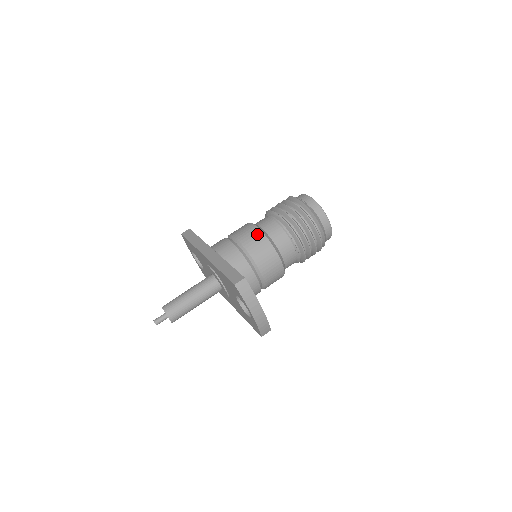
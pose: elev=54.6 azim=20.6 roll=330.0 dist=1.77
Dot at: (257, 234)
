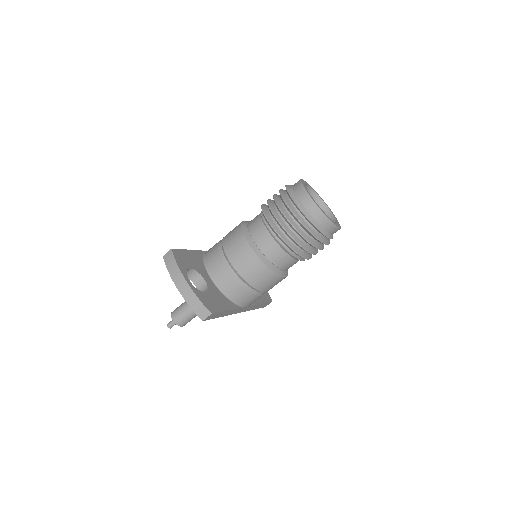
Dot at: (237, 226)
